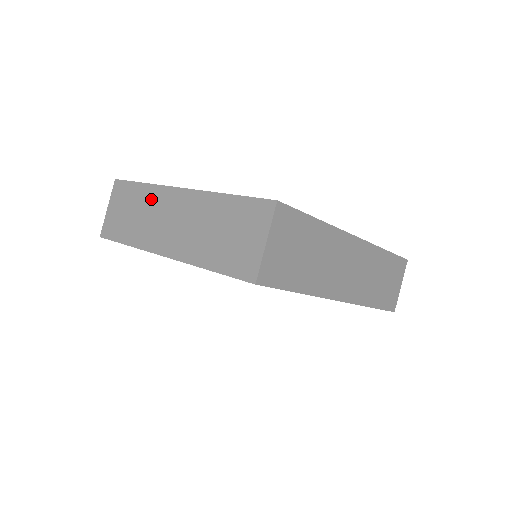
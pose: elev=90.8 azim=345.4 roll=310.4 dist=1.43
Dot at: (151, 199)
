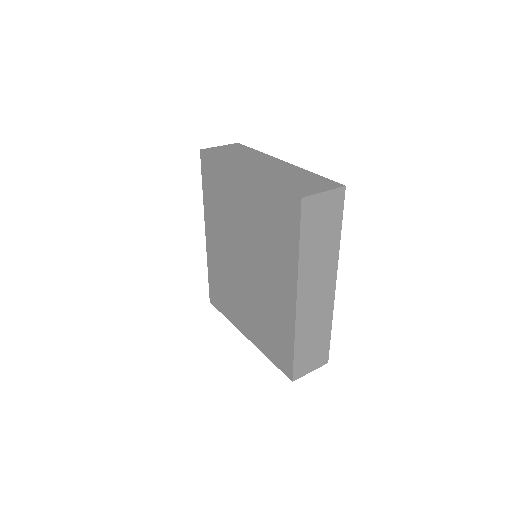
Dot at: (258, 156)
